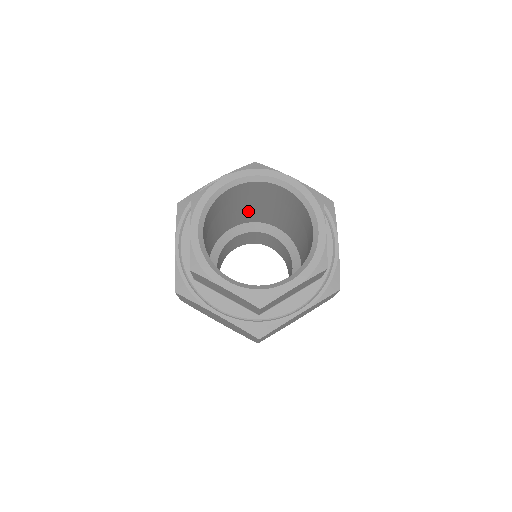
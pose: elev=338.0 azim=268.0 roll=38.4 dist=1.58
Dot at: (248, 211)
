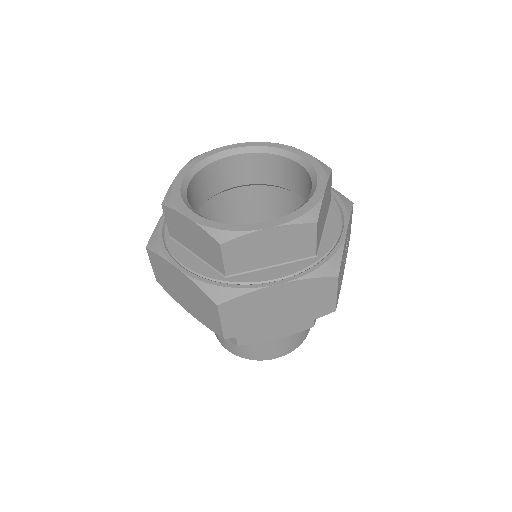
Dot at: occluded
